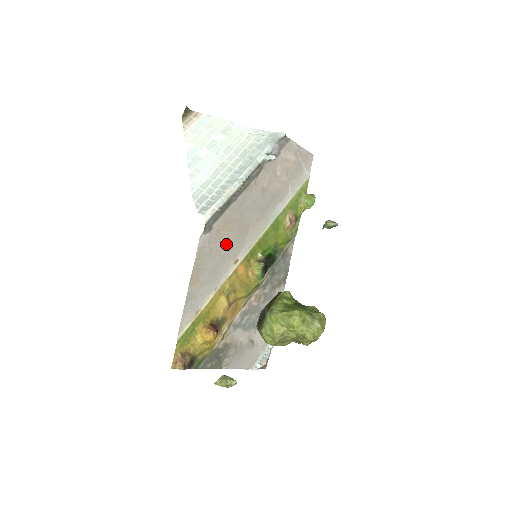
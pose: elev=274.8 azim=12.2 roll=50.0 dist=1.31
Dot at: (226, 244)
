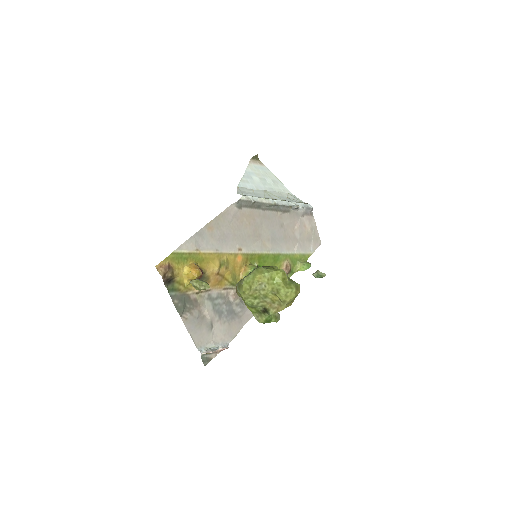
Dot at: (242, 230)
